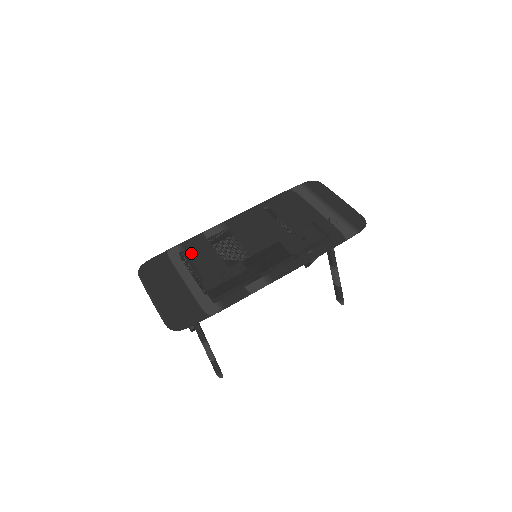
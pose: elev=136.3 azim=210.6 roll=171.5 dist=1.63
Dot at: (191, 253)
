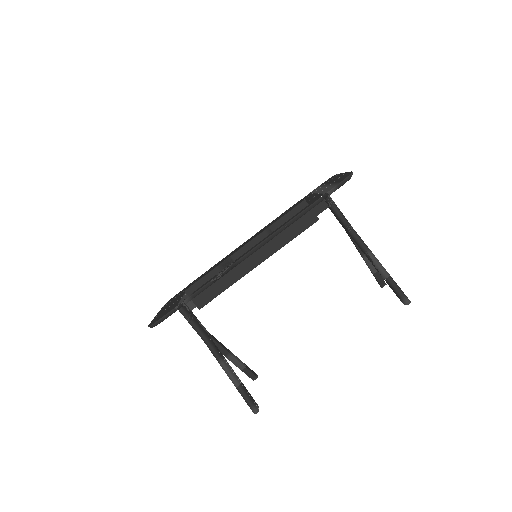
Dot at: occluded
